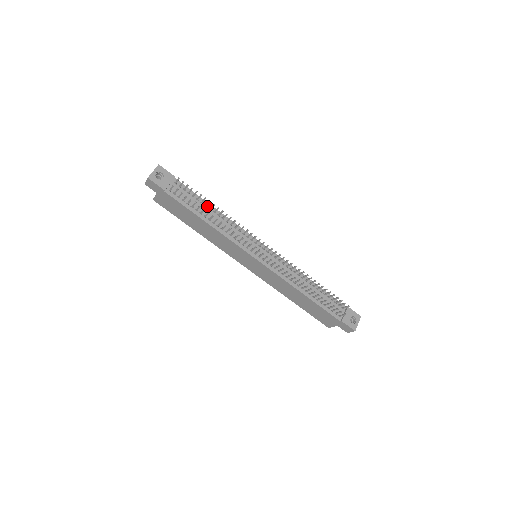
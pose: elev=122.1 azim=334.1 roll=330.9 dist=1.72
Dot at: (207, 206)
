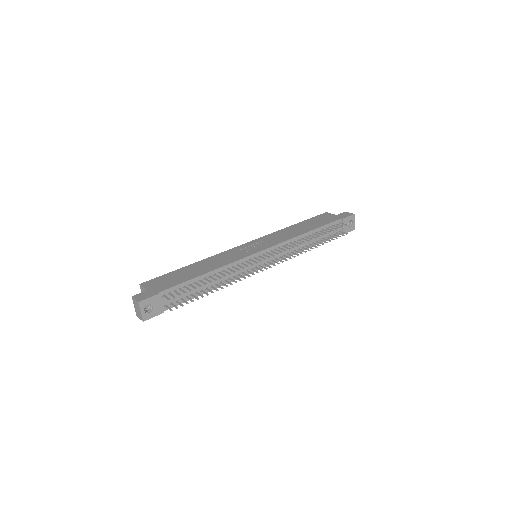
Dot at: (201, 279)
